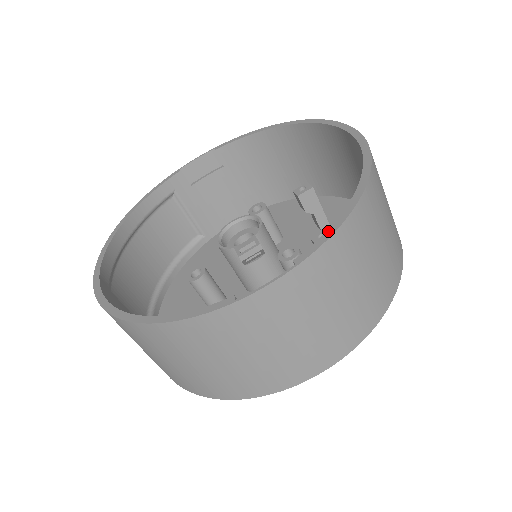
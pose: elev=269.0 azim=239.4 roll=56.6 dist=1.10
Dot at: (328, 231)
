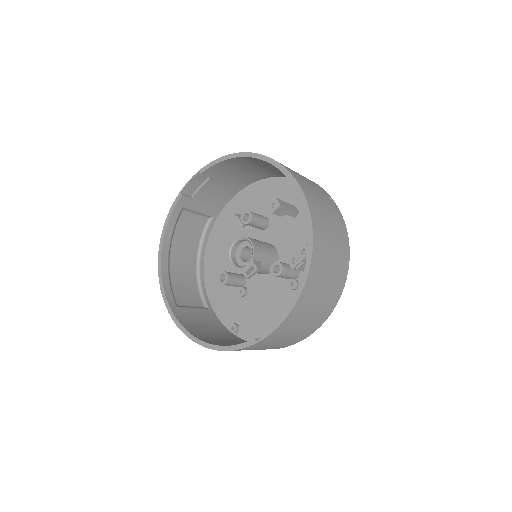
Dot at: (295, 297)
